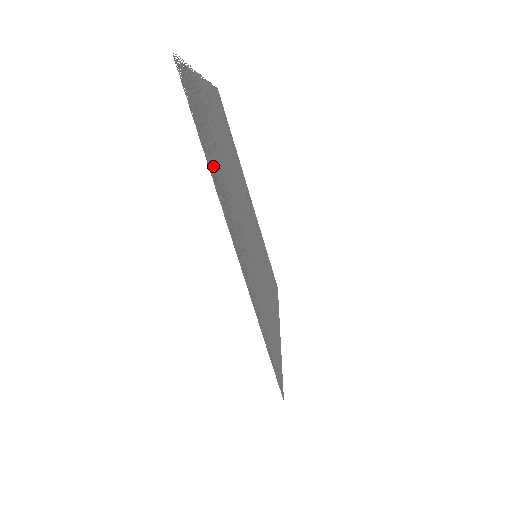
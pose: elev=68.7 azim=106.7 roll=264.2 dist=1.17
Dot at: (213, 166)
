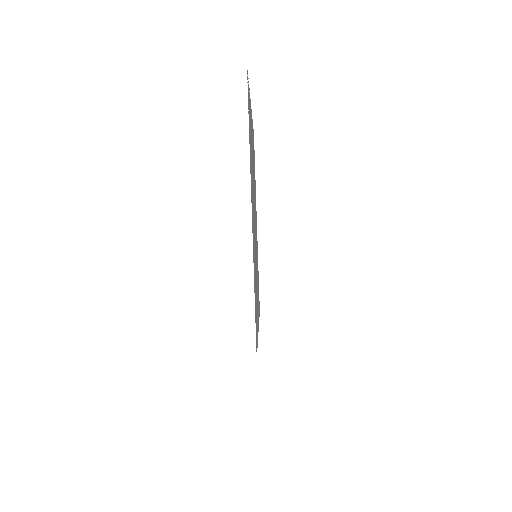
Dot at: (250, 155)
